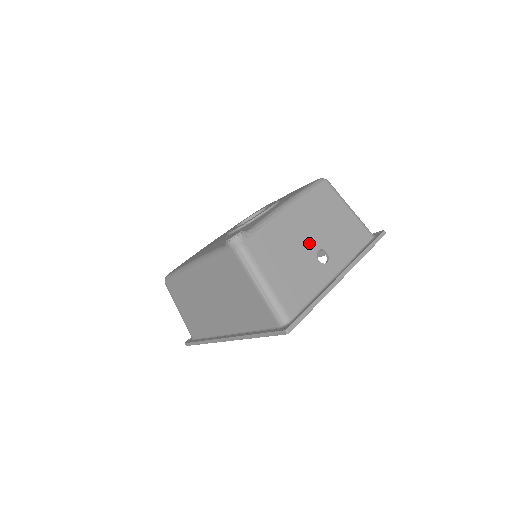
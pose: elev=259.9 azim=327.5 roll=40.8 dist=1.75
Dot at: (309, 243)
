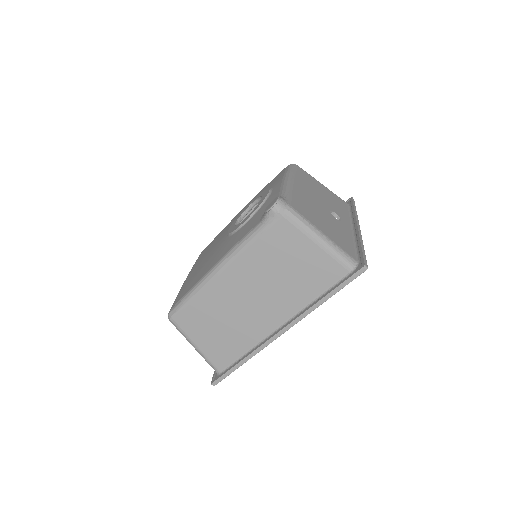
Dot at: (322, 206)
